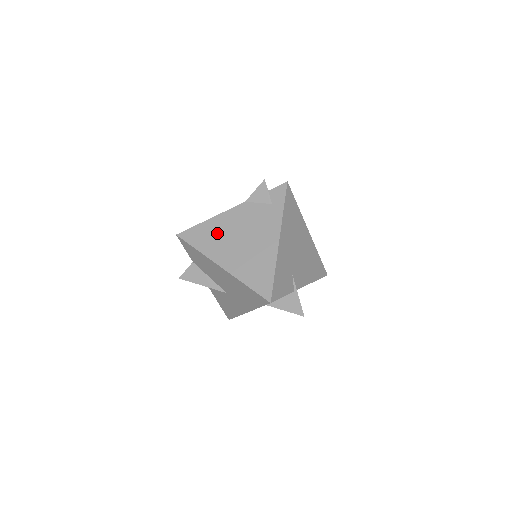
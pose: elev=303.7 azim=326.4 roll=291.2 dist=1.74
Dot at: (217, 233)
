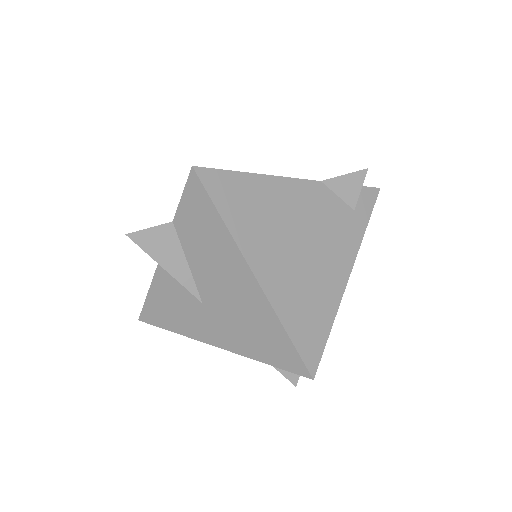
Dot at: (266, 209)
